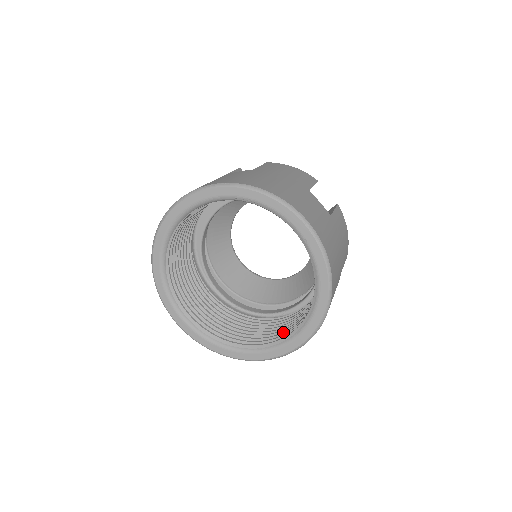
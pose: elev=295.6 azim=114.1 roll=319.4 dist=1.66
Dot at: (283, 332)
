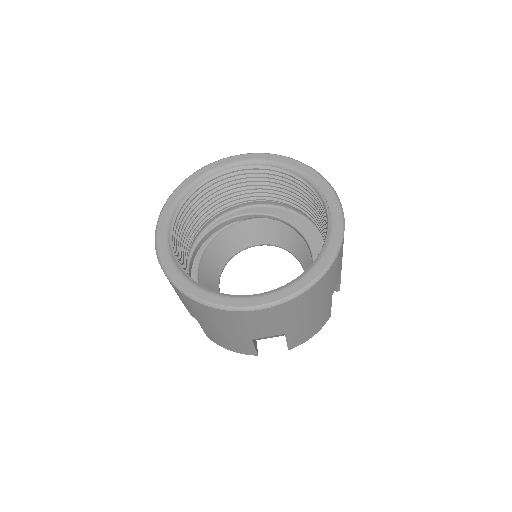
Dot at: occluded
